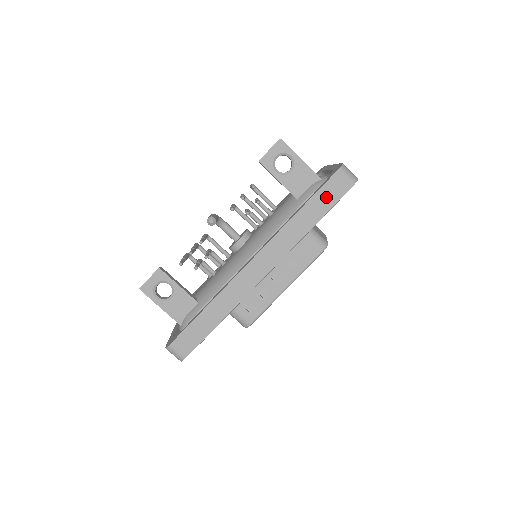
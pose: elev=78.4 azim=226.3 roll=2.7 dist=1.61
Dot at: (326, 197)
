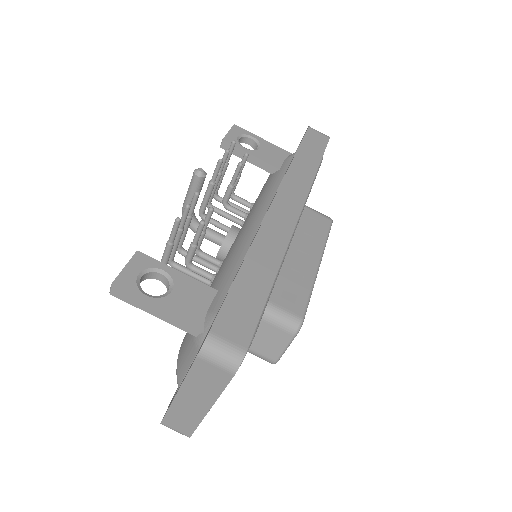
Dot at: (312, 146)
